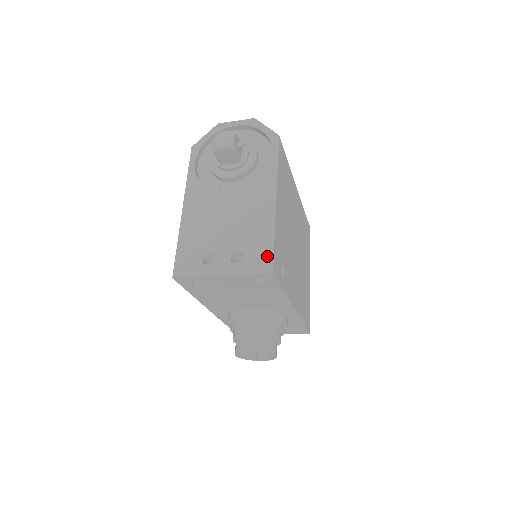
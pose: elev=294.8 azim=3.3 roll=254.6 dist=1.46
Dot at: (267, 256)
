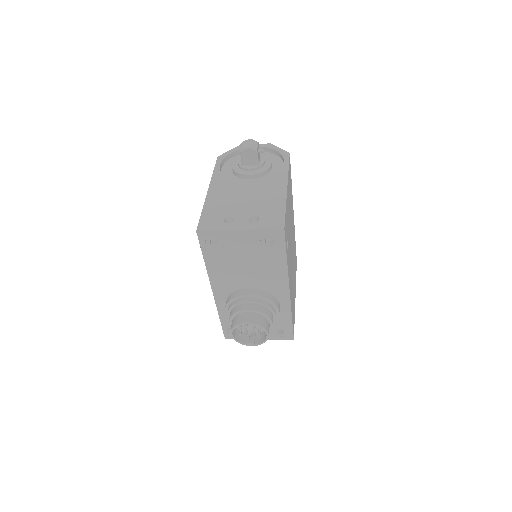
Dot at: (279, 219)
